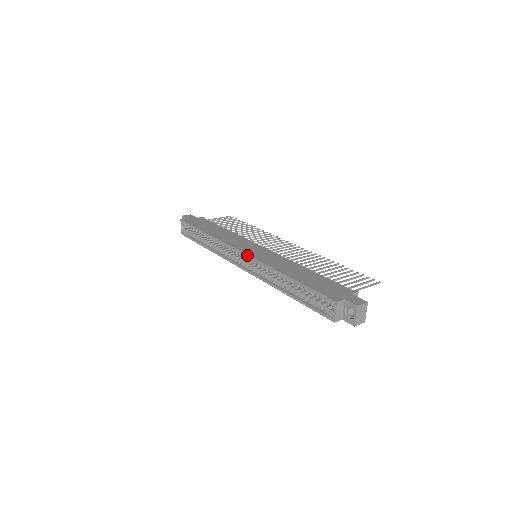
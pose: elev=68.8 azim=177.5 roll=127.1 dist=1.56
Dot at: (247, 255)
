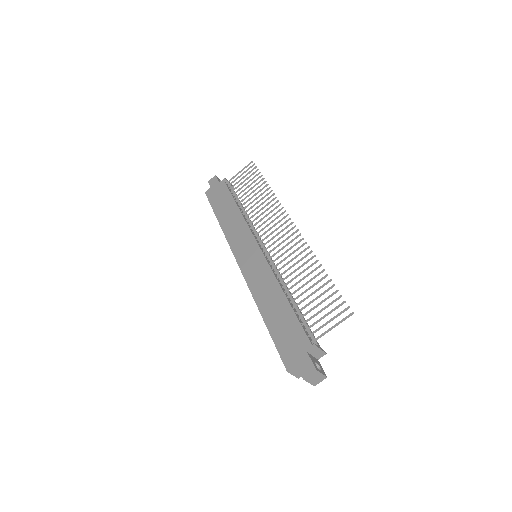
Dot at: occluded
